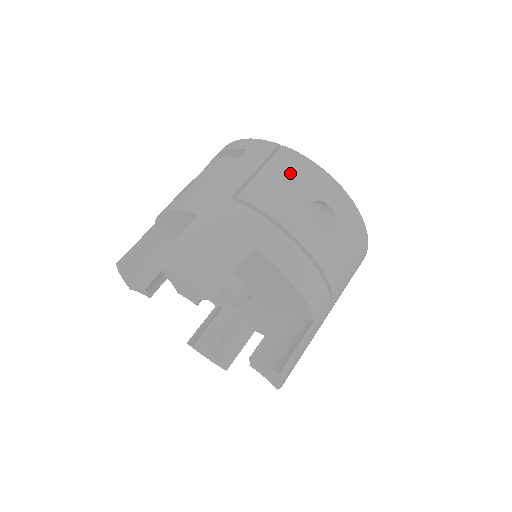
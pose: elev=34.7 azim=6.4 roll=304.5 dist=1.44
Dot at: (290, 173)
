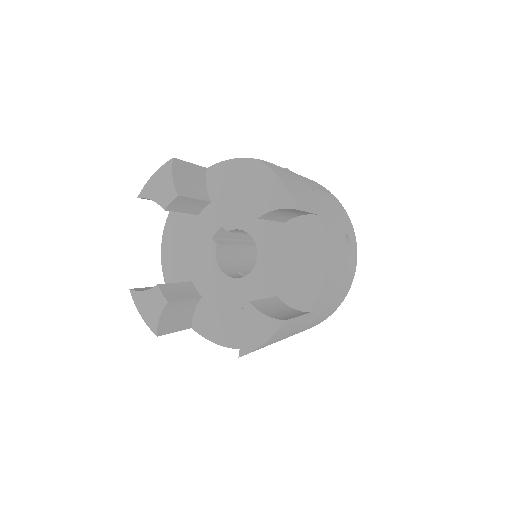
Dot at: (339, 208)
